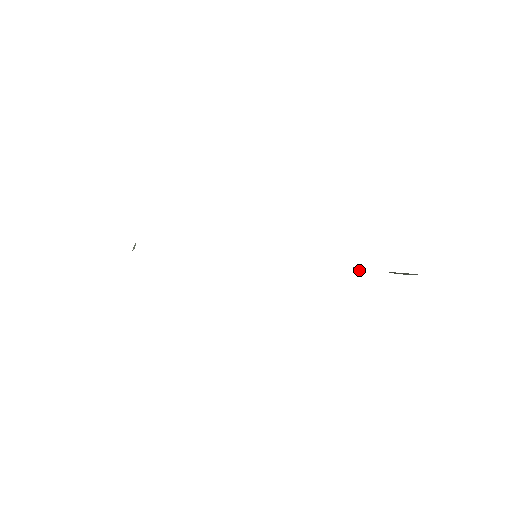
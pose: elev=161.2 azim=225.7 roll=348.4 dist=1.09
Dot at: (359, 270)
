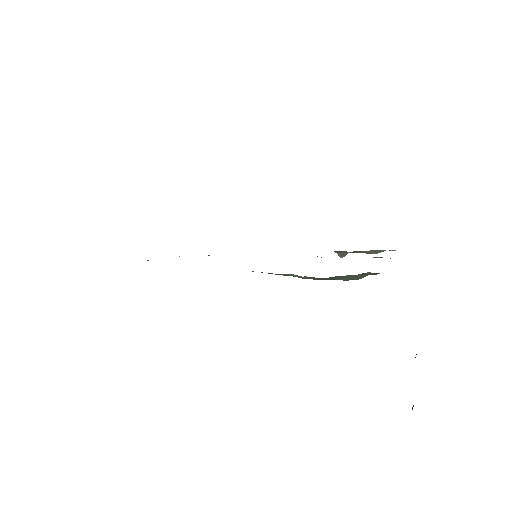
Dot at: (343, 256)
